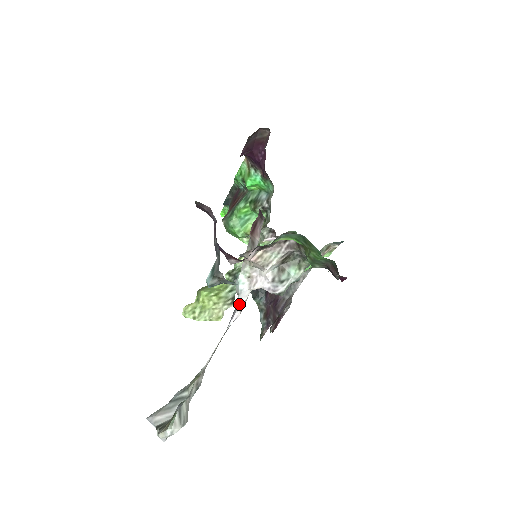
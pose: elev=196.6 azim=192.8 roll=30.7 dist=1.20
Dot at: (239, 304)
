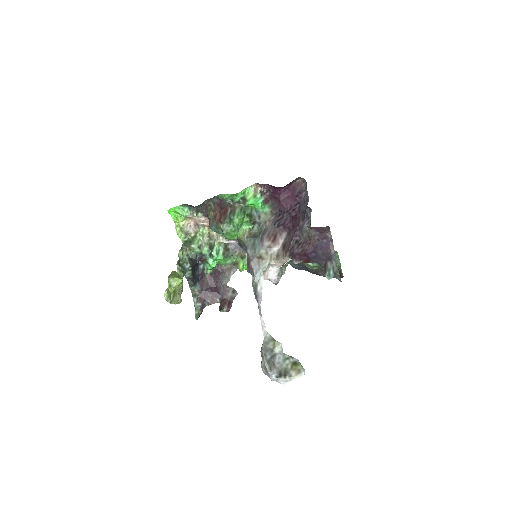
Dot at: occluded
